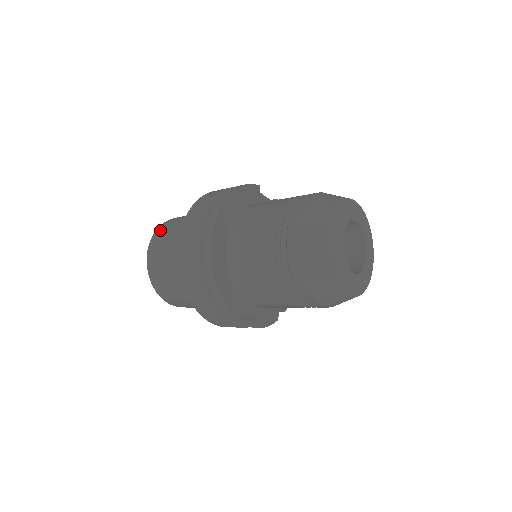
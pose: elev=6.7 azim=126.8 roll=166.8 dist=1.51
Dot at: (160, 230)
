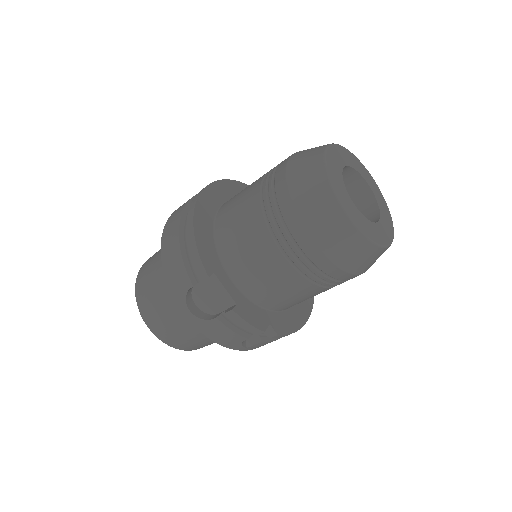
Dot at: occluded
